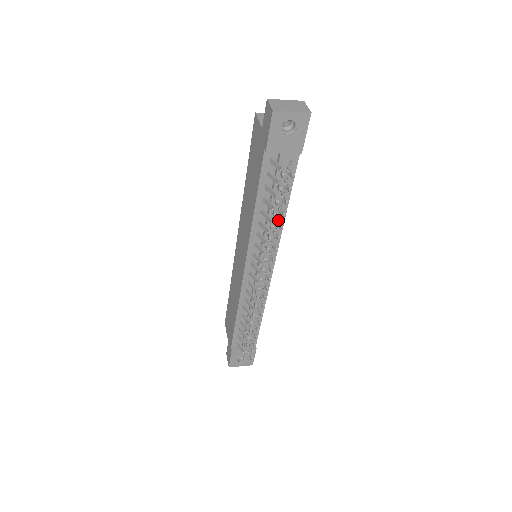
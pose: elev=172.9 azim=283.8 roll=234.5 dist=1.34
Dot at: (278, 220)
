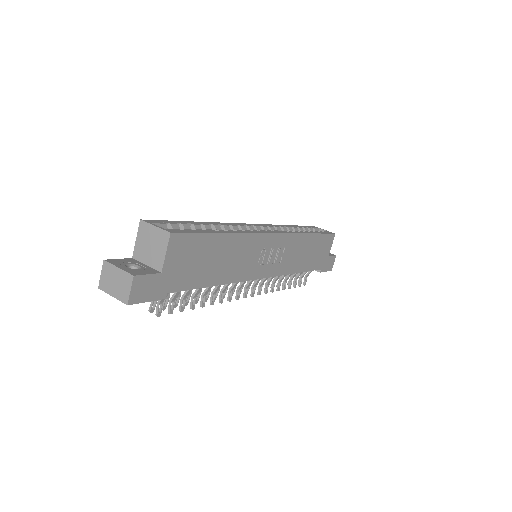
Dot at: (201, 298)
